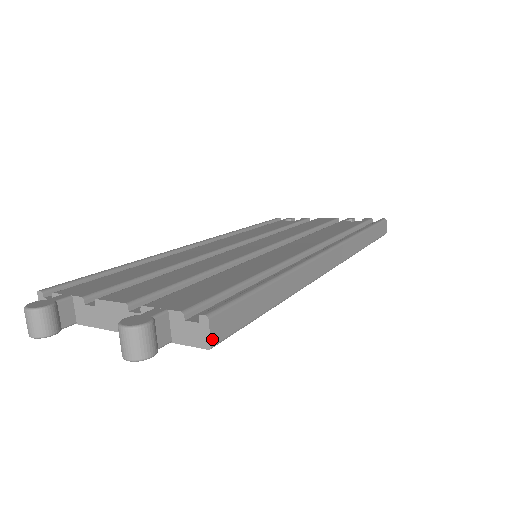
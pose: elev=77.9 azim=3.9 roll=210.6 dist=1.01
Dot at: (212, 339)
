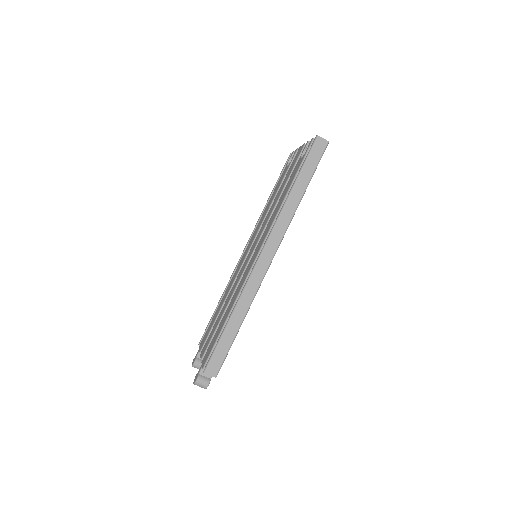
Dot at: (213, 376)
